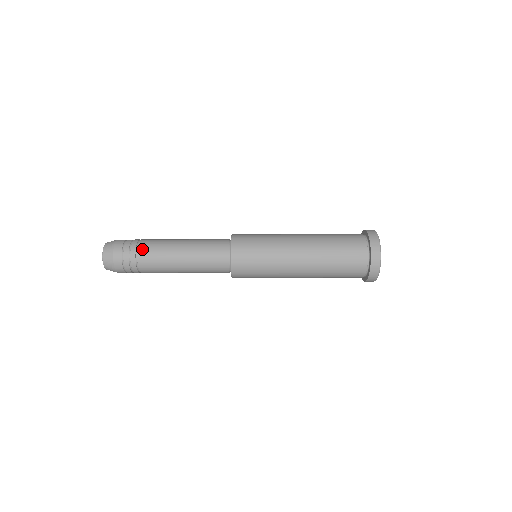
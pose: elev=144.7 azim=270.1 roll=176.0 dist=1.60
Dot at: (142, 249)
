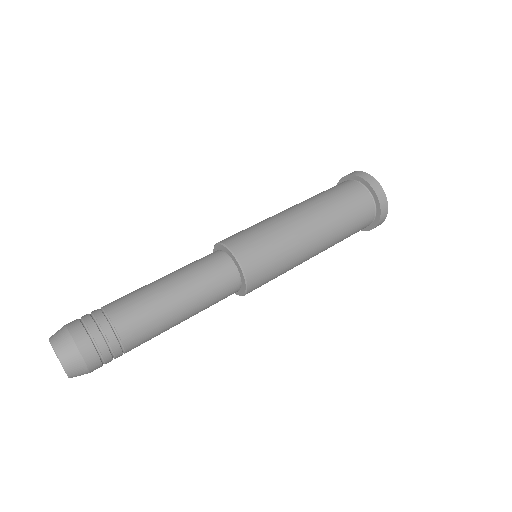
Dot at: (128, 337)
